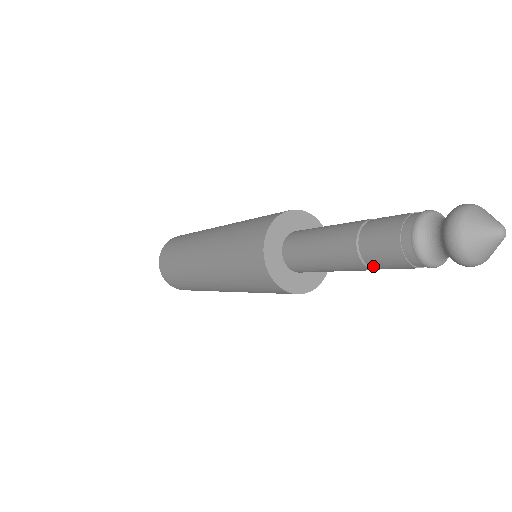
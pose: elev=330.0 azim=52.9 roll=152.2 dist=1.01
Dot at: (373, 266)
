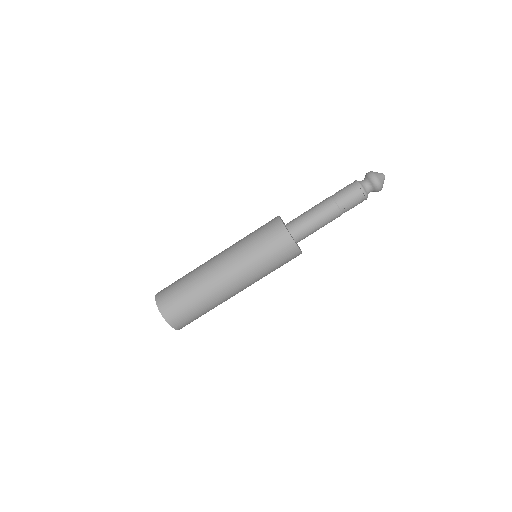
Dot at: (343, 210)
